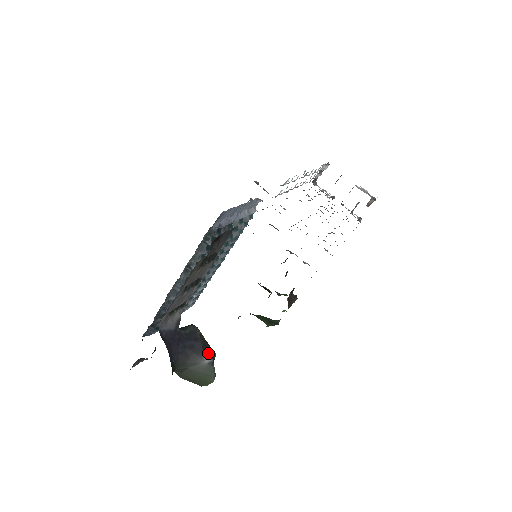
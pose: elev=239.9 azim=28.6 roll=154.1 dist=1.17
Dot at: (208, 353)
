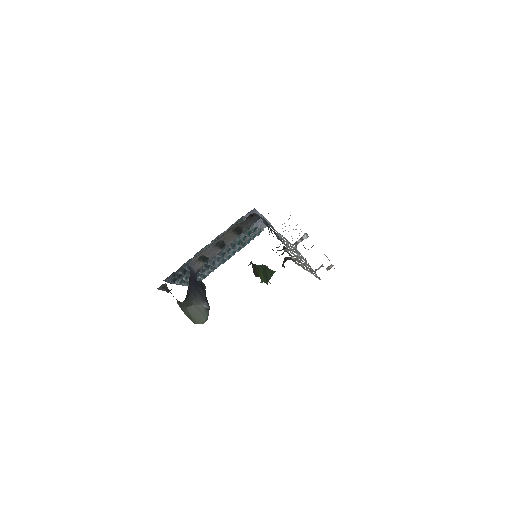
Dot at: (207, 302)
